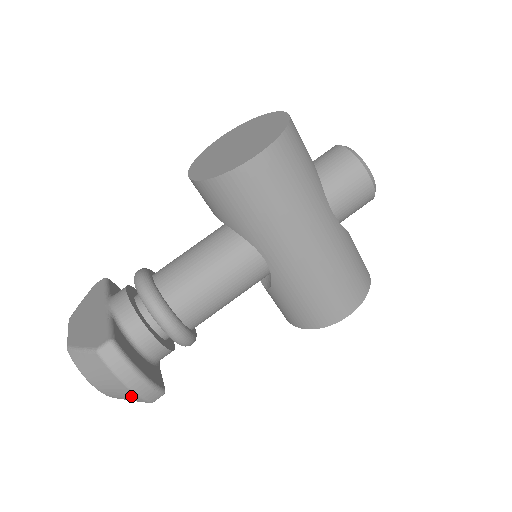
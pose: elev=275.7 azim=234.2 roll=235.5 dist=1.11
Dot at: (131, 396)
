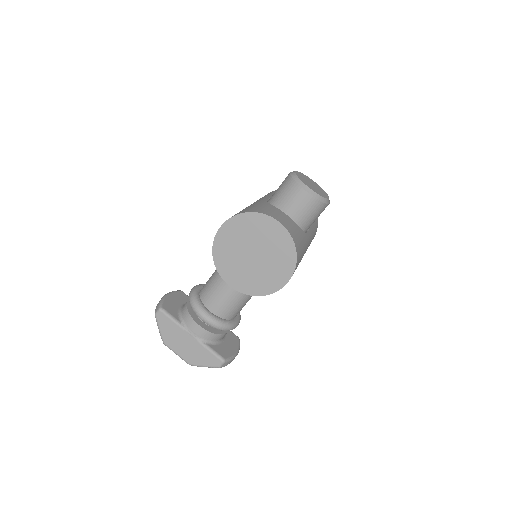
Dot at: occluded
